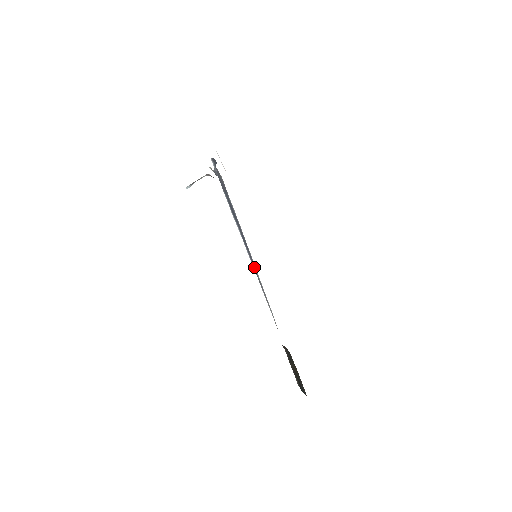
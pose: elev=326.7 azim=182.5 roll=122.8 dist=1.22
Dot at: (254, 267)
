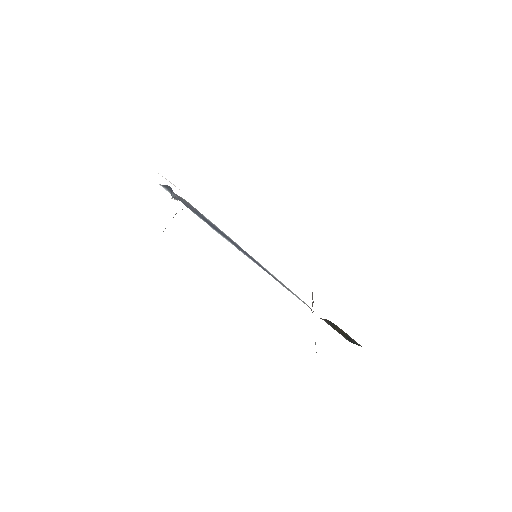
Dot at: (262, 268)
